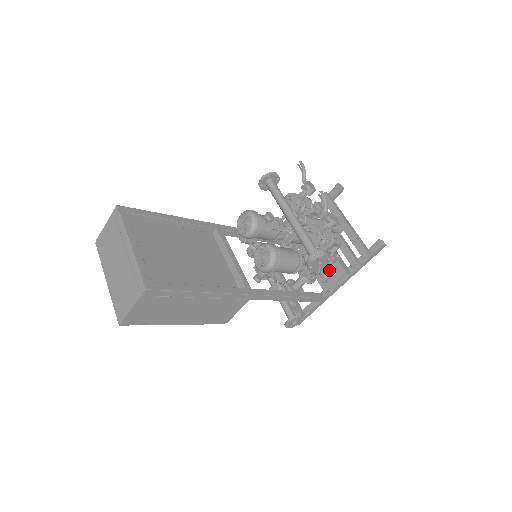
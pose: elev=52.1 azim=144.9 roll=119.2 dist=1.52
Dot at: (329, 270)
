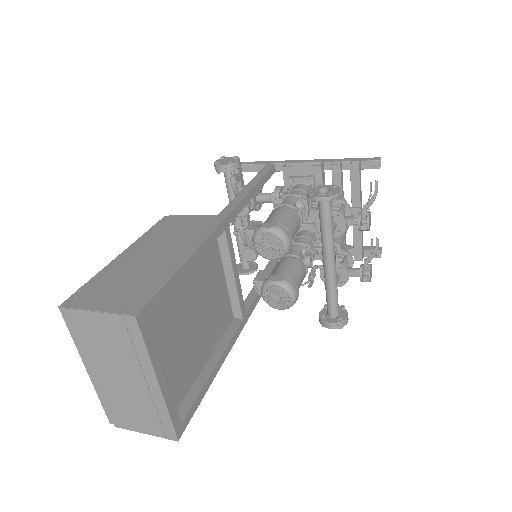
Dot at: occluded
